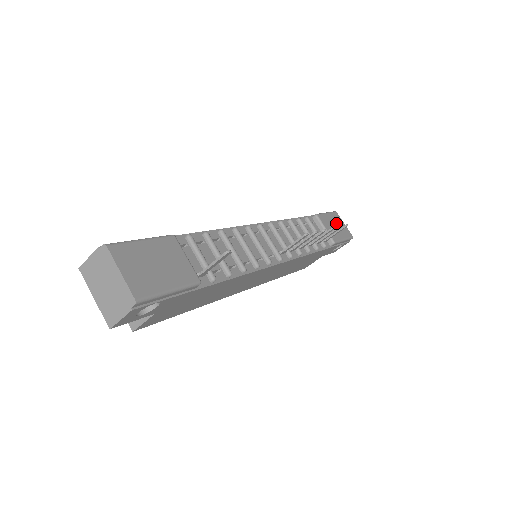
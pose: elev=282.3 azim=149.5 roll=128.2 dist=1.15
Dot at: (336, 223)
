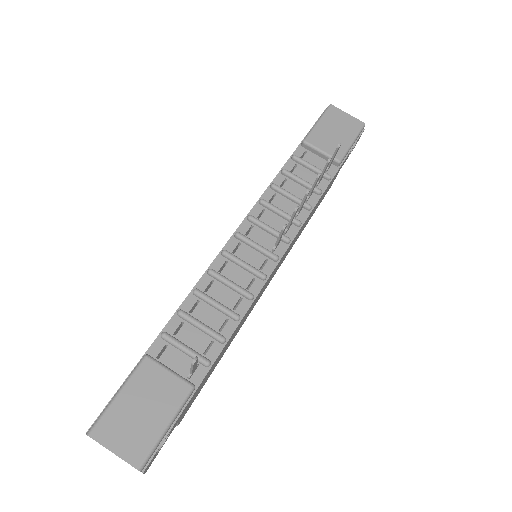
Dot at: (335, 126)
